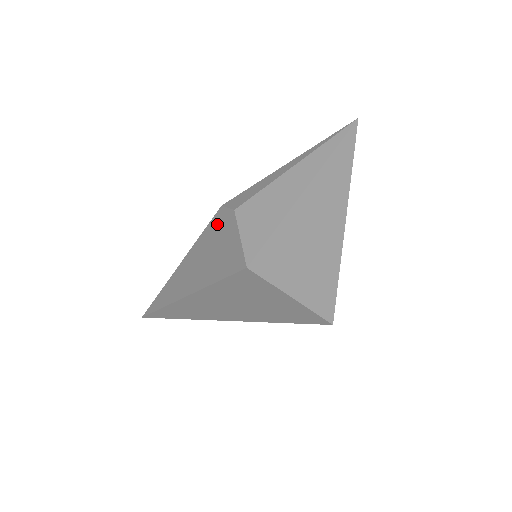
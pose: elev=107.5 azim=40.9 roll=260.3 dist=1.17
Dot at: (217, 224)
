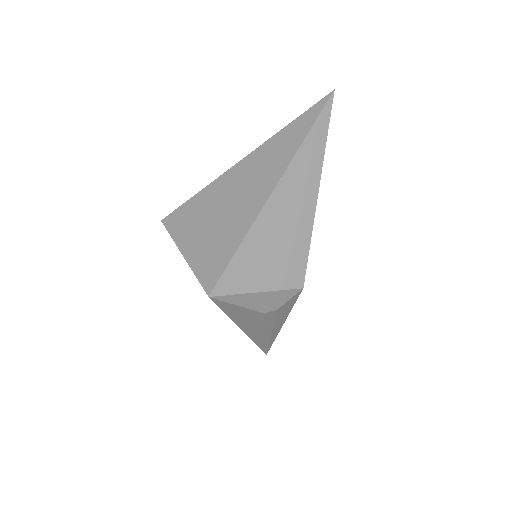
Dot at: occluded
